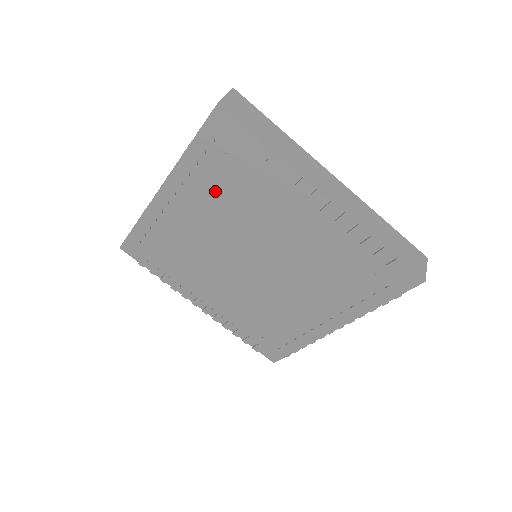
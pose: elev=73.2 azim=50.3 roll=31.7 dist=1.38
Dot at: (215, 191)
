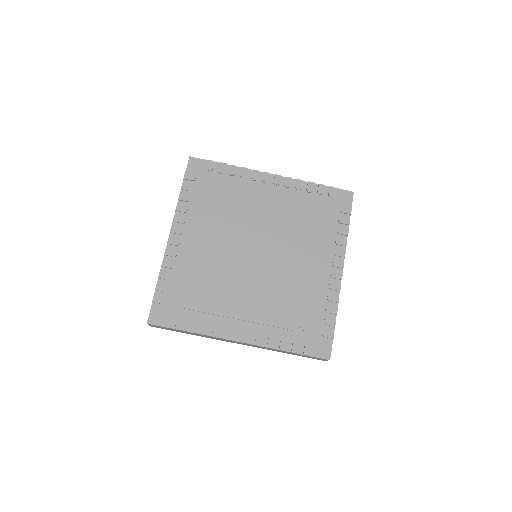
Dot at: (208, 210)
